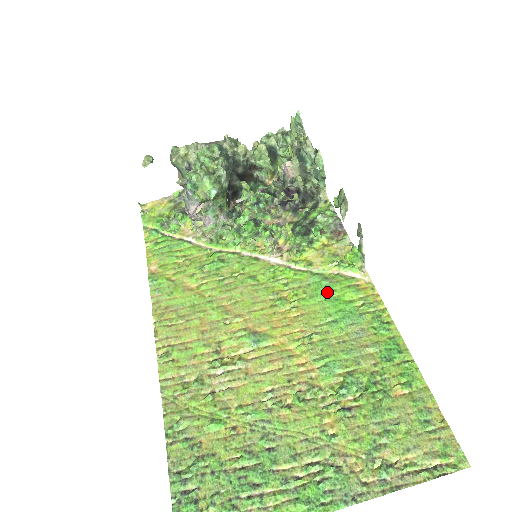
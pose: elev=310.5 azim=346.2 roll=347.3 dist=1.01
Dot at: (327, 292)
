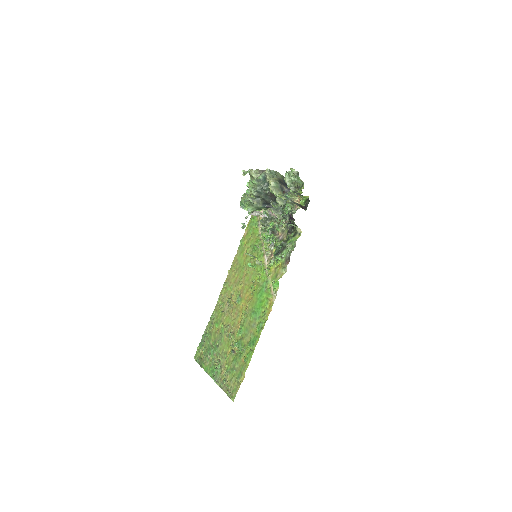
Dot at: (261, 295)
